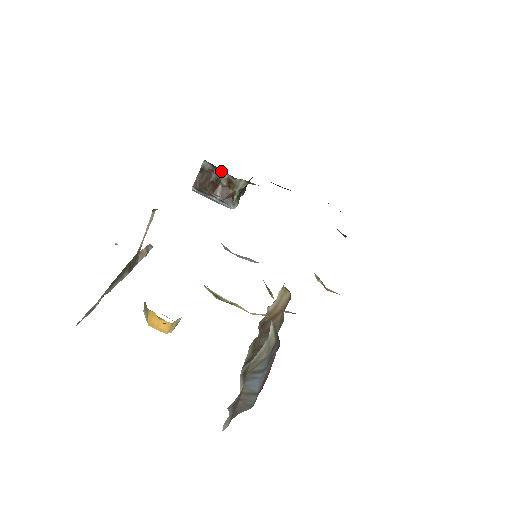
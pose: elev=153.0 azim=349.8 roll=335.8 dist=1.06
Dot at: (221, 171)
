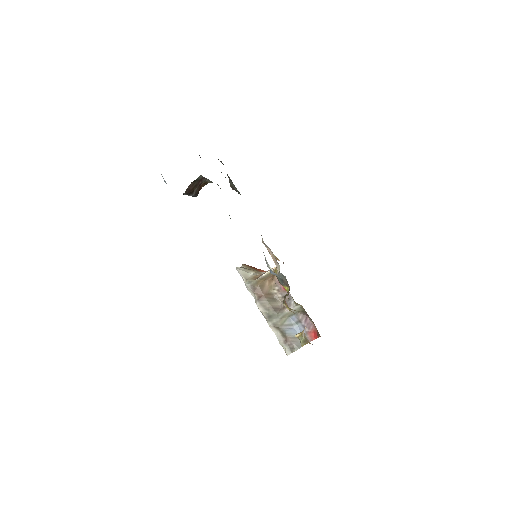
Dot at: (206, 179)
